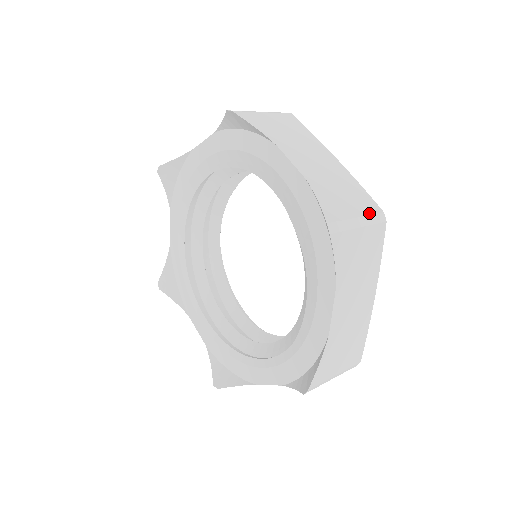
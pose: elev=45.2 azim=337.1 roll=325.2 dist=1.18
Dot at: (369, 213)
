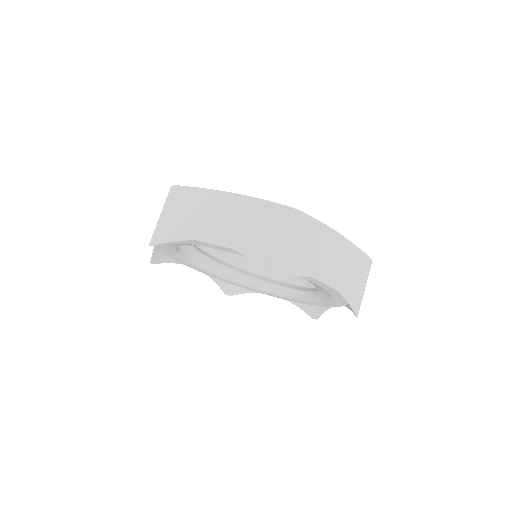
Dot at: (367, 273)
